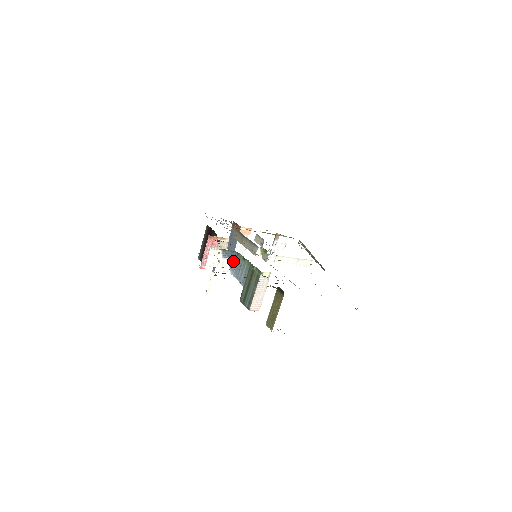
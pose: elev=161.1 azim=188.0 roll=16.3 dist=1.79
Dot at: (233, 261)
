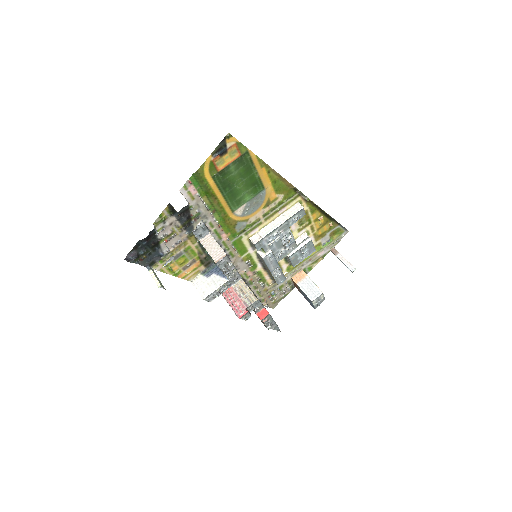
Dot at: (220, 271)
